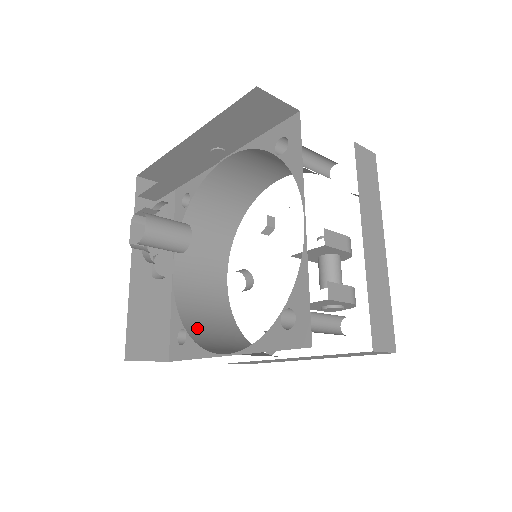
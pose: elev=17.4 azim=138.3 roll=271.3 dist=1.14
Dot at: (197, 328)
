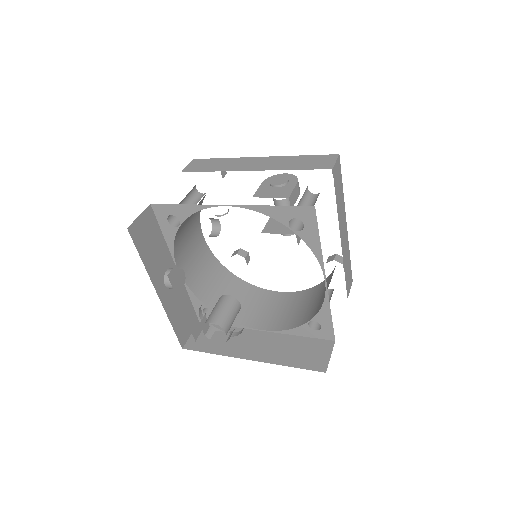
Dot at: (214, 300)
